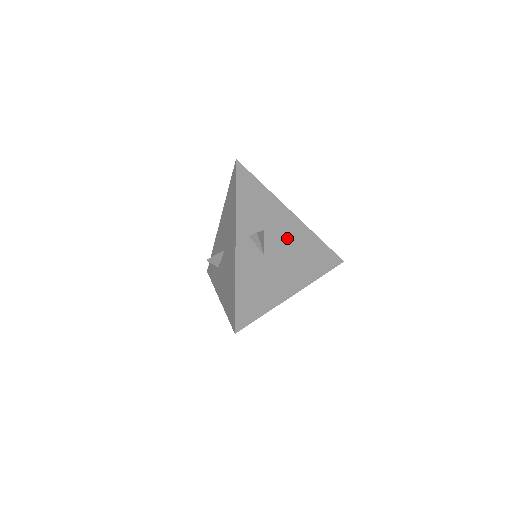
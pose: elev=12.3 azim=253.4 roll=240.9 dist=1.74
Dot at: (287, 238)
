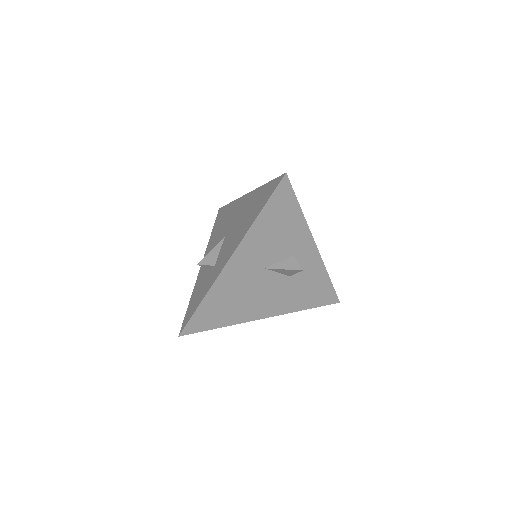
Dot at: occluded
